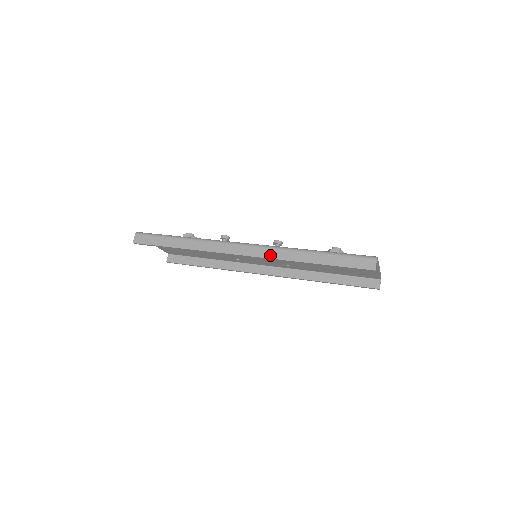
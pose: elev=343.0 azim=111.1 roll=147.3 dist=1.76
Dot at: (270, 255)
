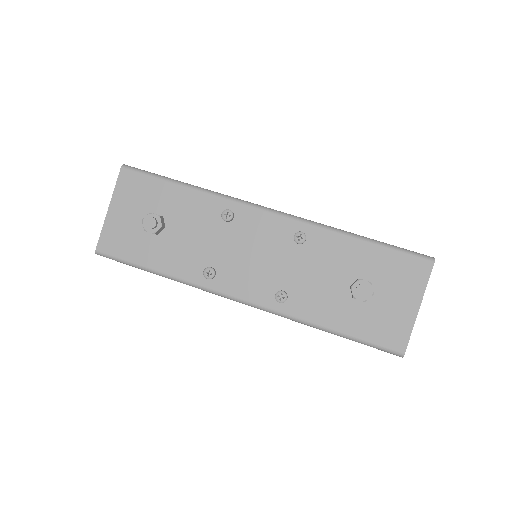
Dot at: occluded
